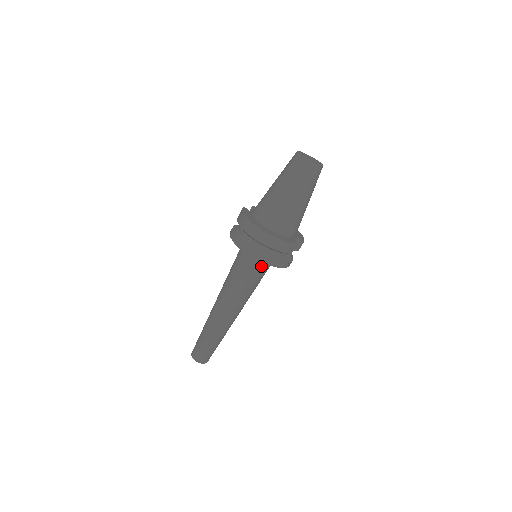
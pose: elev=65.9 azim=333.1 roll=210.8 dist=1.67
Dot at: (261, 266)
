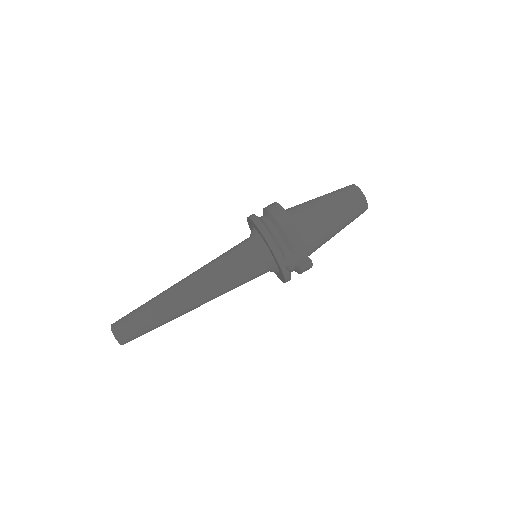
Dot at: (257, 255)
